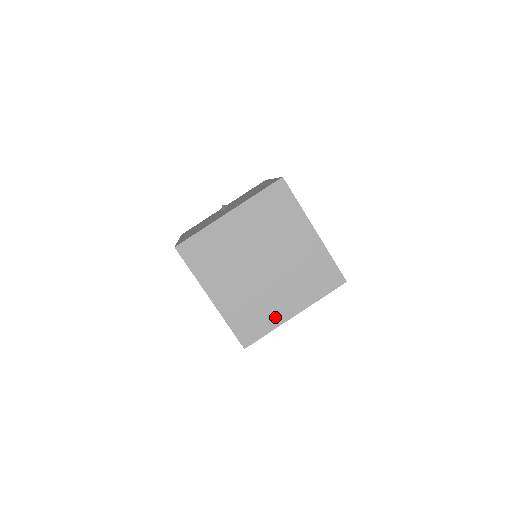
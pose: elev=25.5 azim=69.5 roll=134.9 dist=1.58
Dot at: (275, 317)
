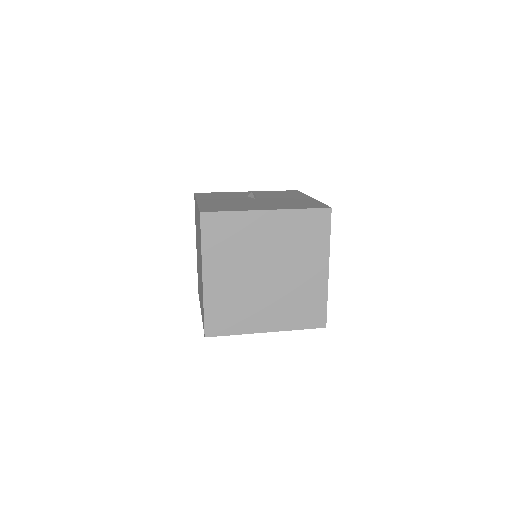
Dot at: (249, 324)
